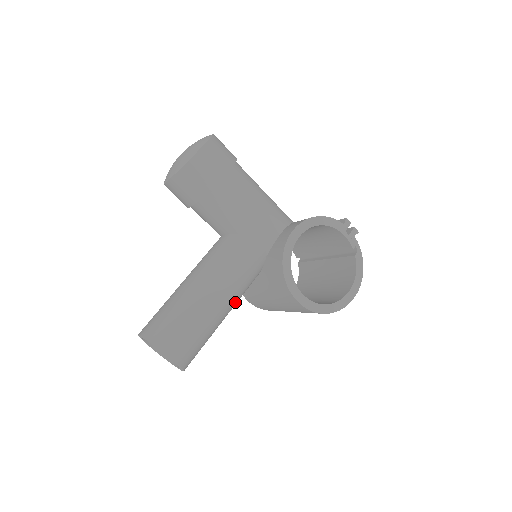
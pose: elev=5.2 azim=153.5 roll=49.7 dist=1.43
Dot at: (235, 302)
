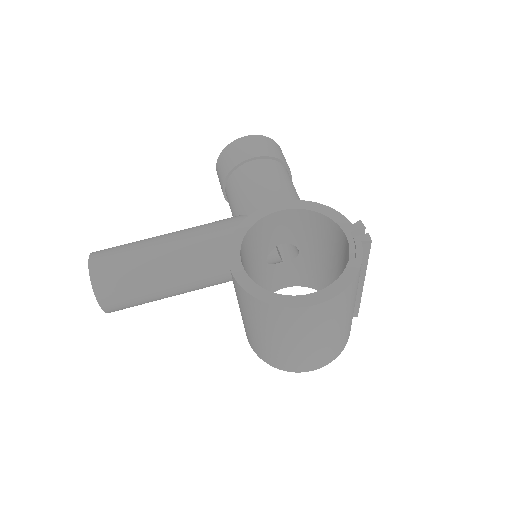
Dot at: (191, 268)
